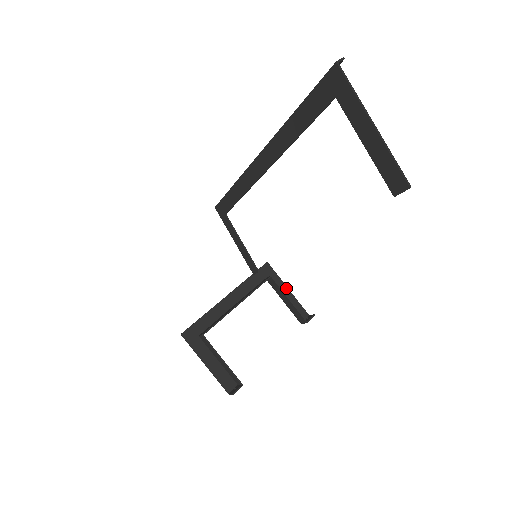
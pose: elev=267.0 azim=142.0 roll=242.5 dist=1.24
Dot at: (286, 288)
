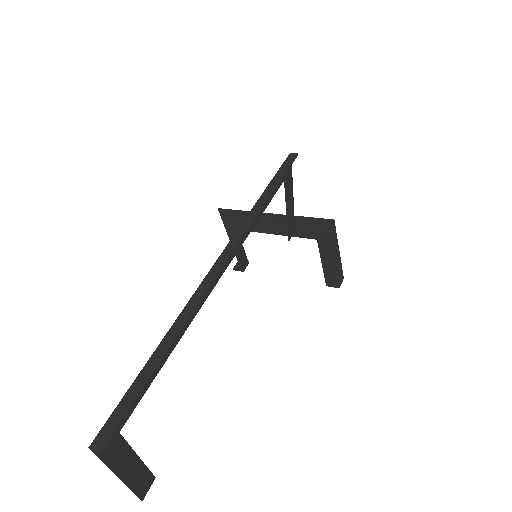
Dot at: (337, 249)
